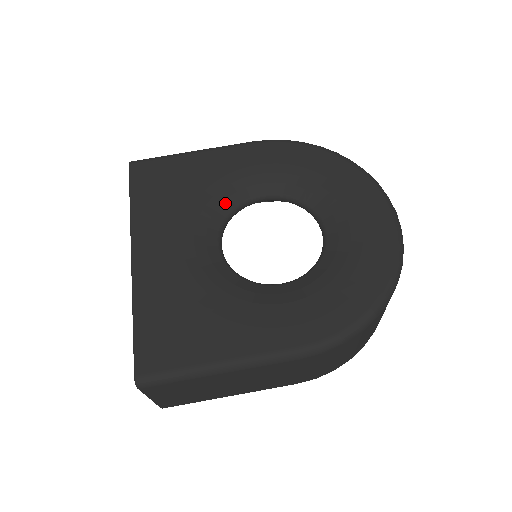
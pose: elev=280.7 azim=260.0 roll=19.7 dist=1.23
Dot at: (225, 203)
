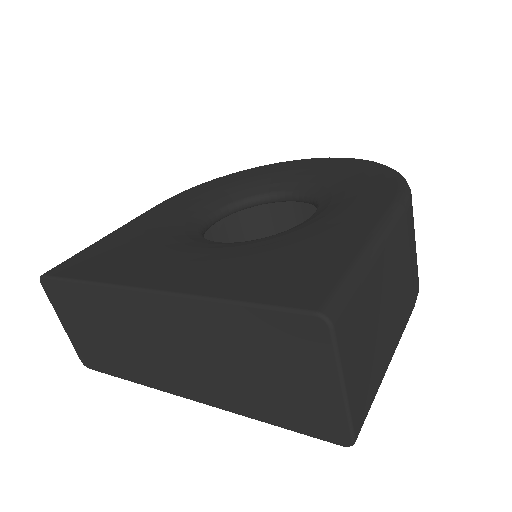
Dot at: (187, 230)
